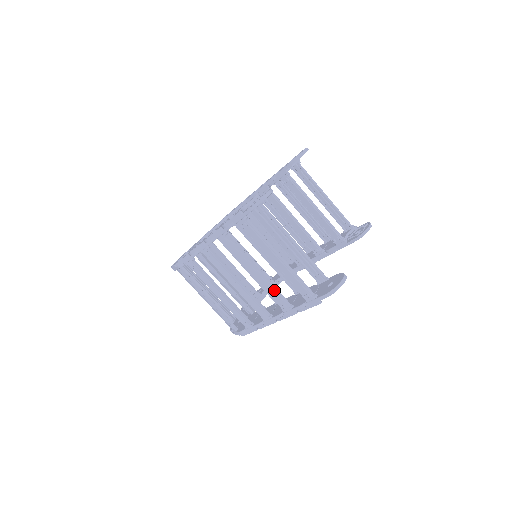
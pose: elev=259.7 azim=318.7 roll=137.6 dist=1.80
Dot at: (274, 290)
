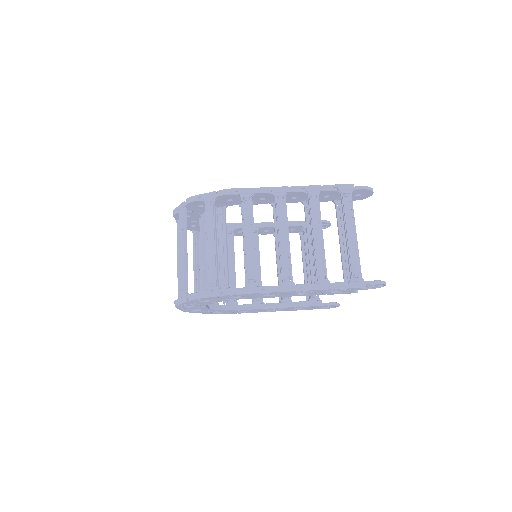
Dot at: occluded
